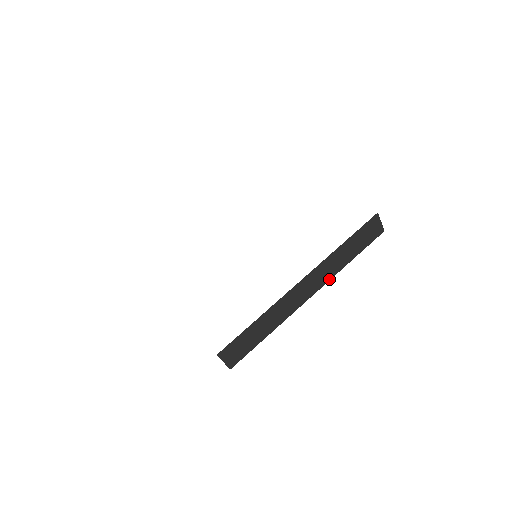
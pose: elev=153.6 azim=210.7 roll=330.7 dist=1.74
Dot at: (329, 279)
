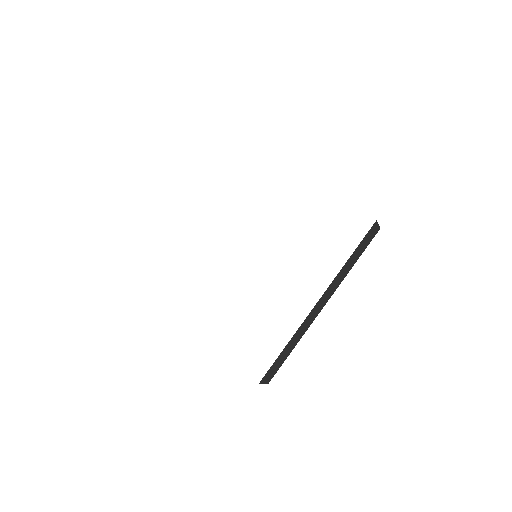
Dot at: (338, 286)
